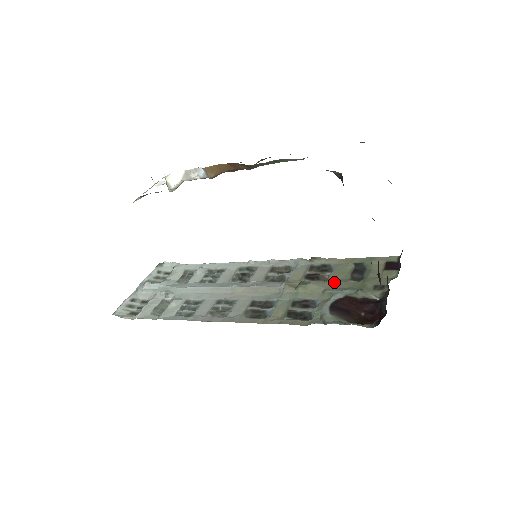
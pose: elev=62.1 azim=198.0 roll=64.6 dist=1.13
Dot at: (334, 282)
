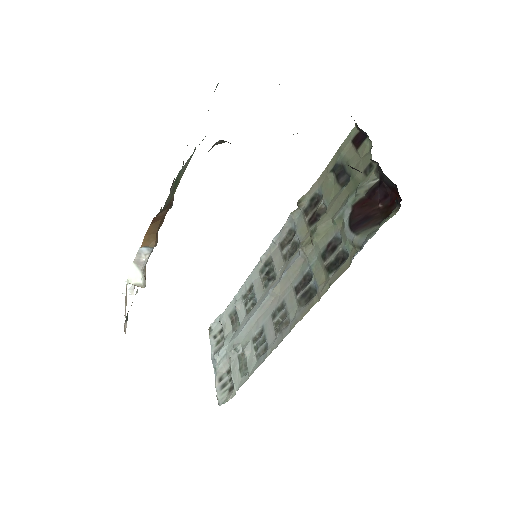
Dot at: (332, 205)
